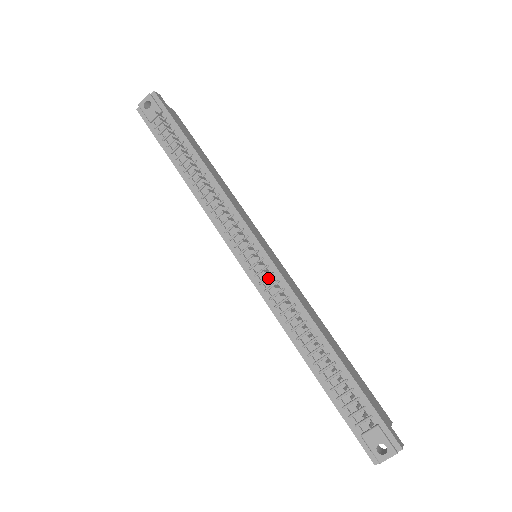
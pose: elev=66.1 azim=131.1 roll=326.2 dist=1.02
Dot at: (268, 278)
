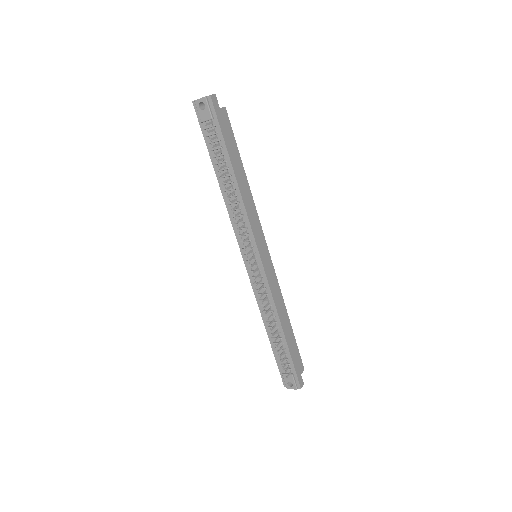
Dot at: (256, 284)
